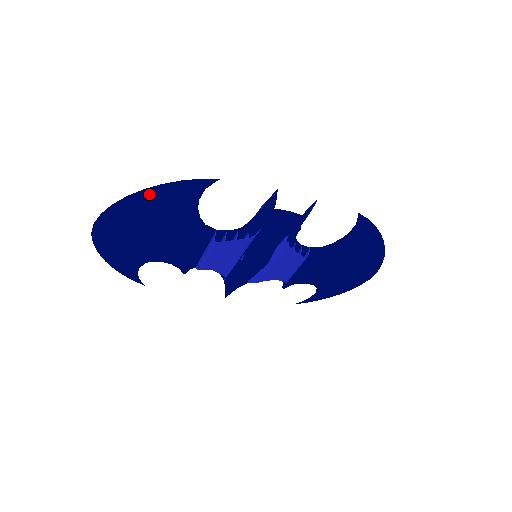
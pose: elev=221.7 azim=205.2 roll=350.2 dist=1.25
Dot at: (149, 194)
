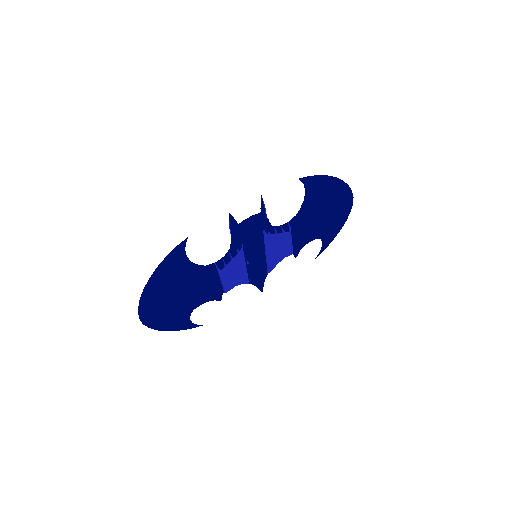
Dot at: (154, 279)
